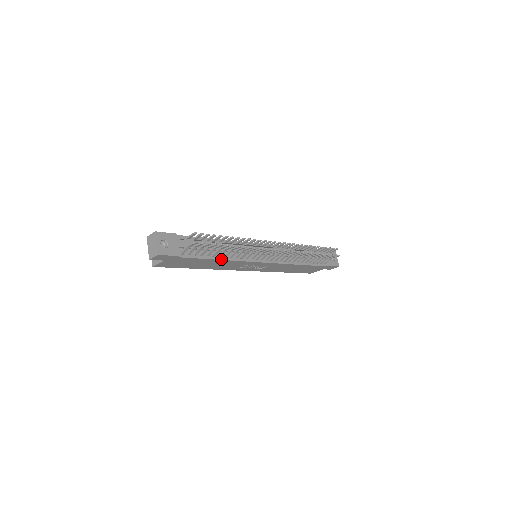
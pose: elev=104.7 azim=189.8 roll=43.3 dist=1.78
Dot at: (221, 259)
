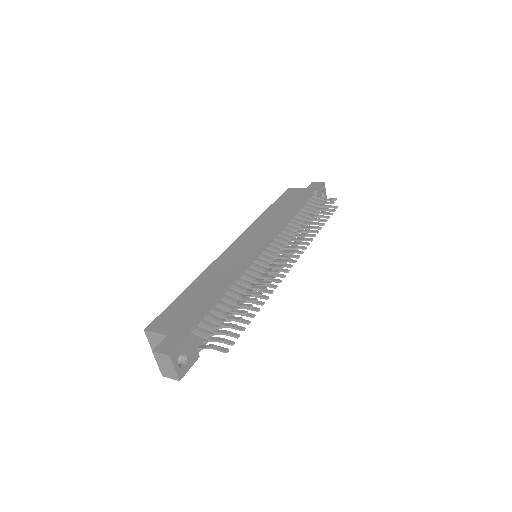
Dot at: occluded
